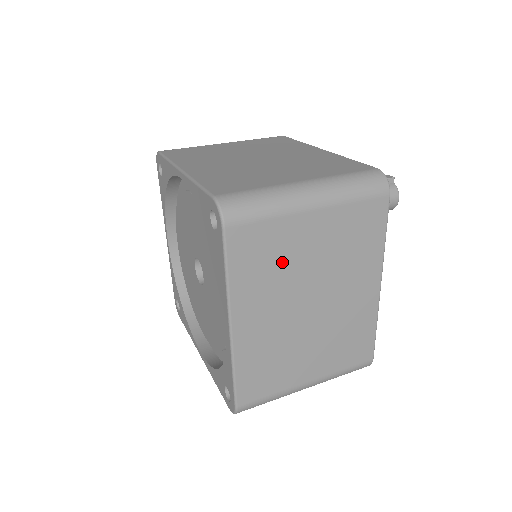
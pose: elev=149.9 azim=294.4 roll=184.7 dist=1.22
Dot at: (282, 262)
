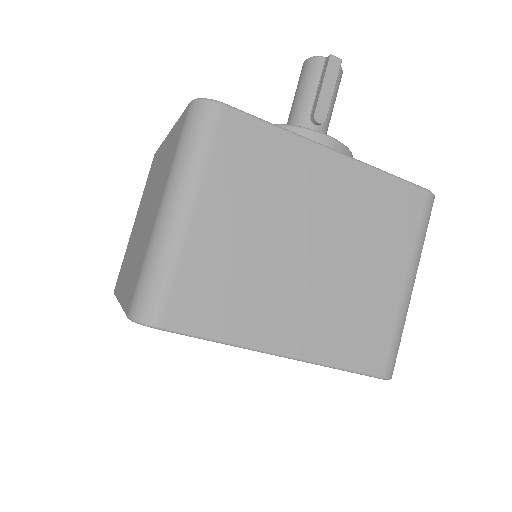
Dot at: occluded
